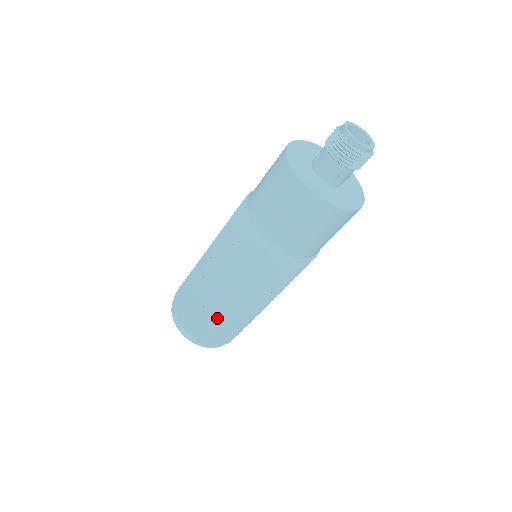
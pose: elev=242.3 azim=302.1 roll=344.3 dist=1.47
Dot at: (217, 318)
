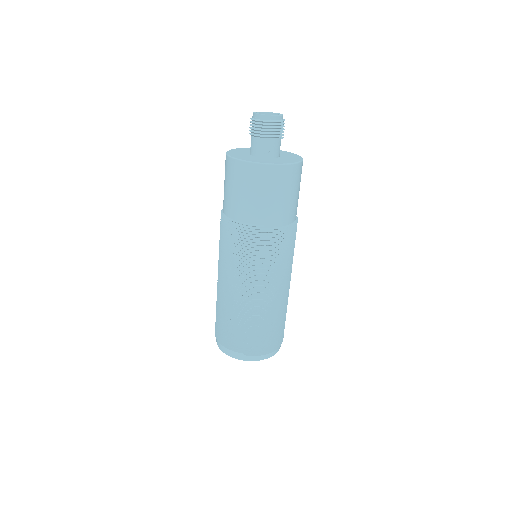
Dot at: (250, 321)
